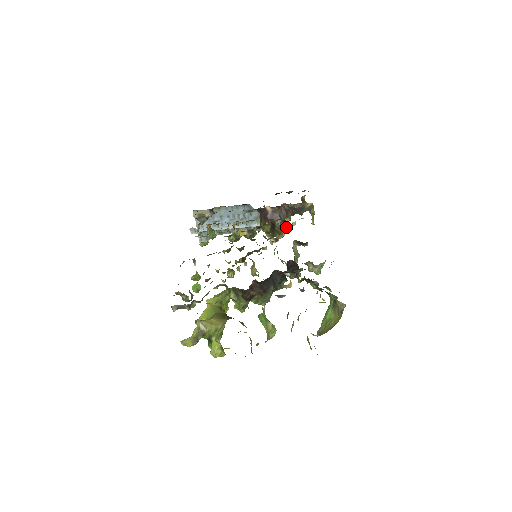
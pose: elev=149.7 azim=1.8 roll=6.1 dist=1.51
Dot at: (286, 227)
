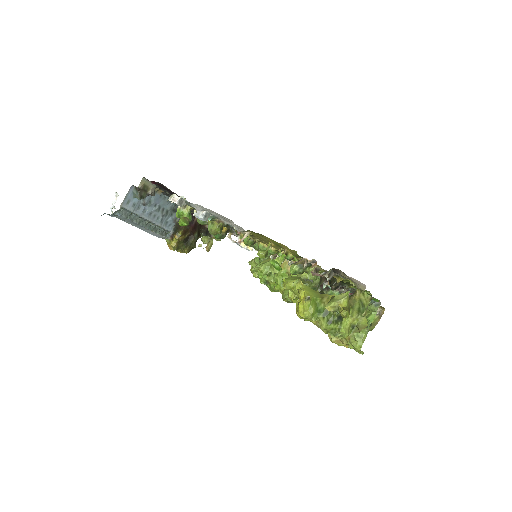
Dot at: occluded
